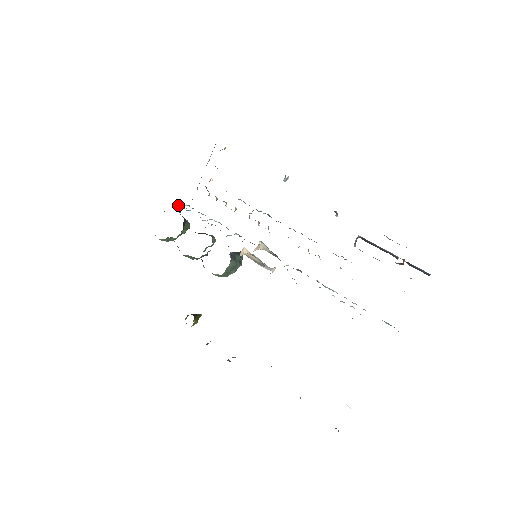
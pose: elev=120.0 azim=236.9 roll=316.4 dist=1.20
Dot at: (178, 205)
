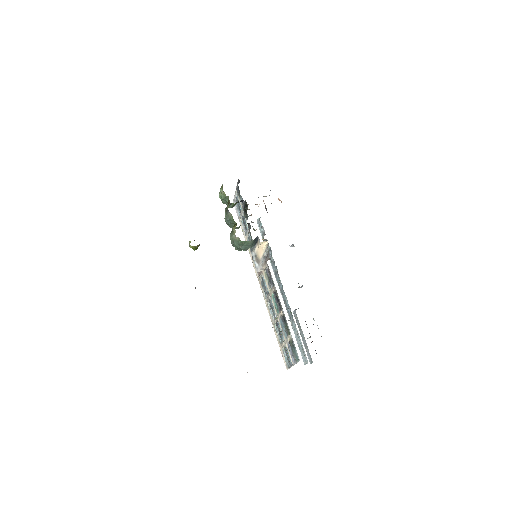
Dot at: occluded
